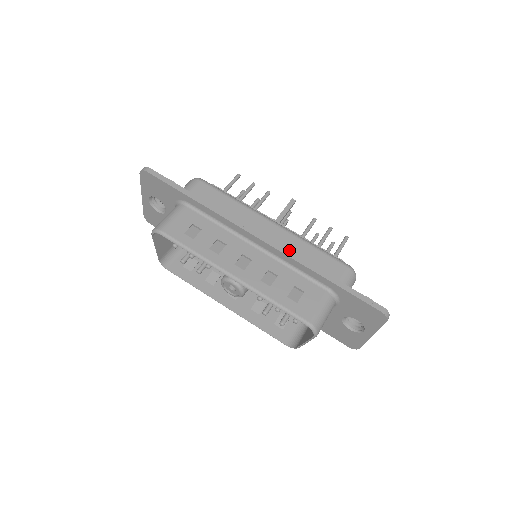
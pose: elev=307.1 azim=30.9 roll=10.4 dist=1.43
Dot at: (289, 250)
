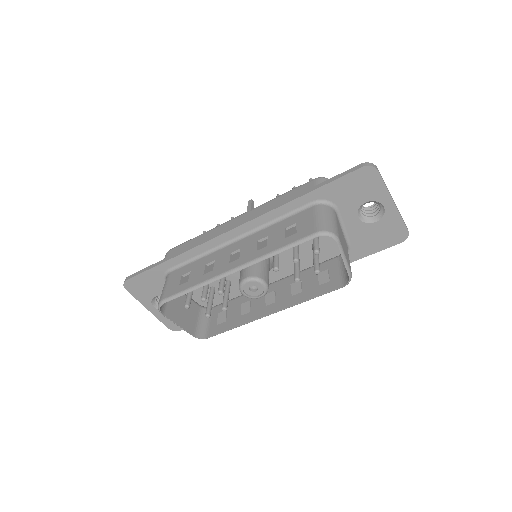
Dot at: occluded
